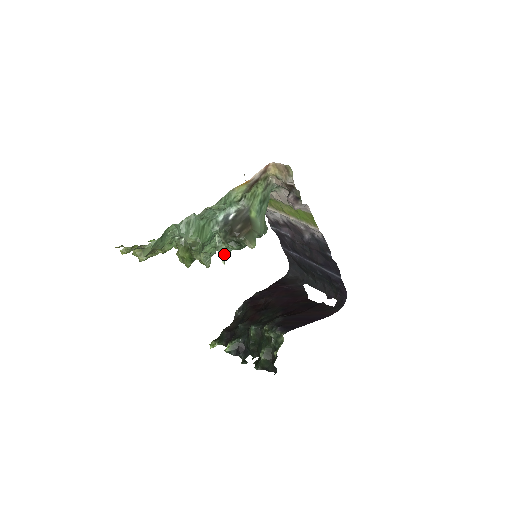
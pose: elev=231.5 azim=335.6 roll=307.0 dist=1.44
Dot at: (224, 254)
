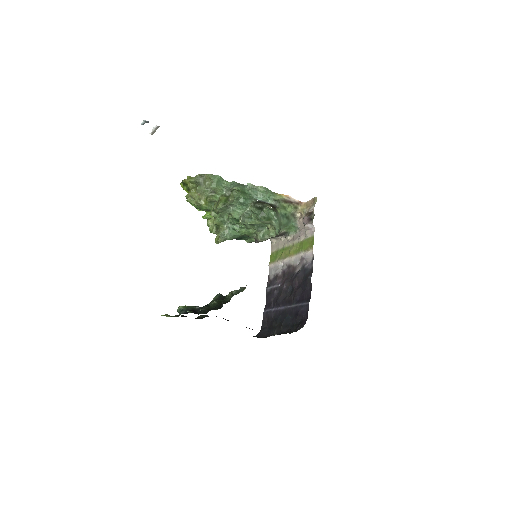
Dot at: (244, 219)
